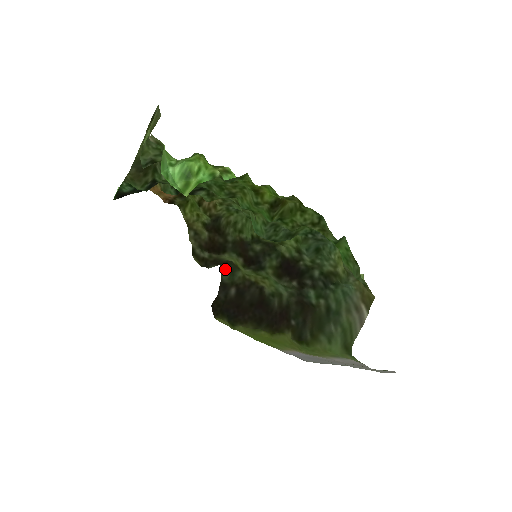
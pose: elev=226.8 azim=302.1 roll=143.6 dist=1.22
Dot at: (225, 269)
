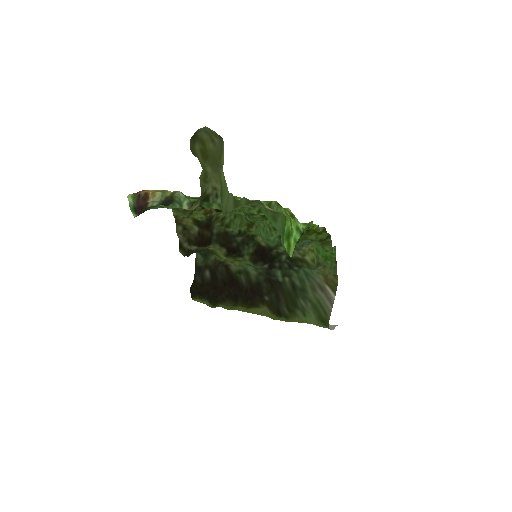
Dot at: (199, 254)
